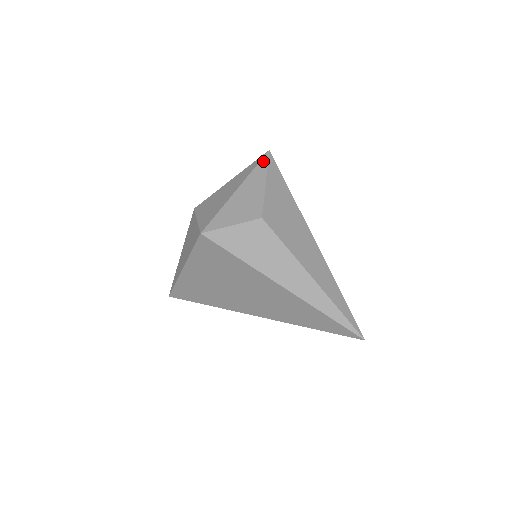
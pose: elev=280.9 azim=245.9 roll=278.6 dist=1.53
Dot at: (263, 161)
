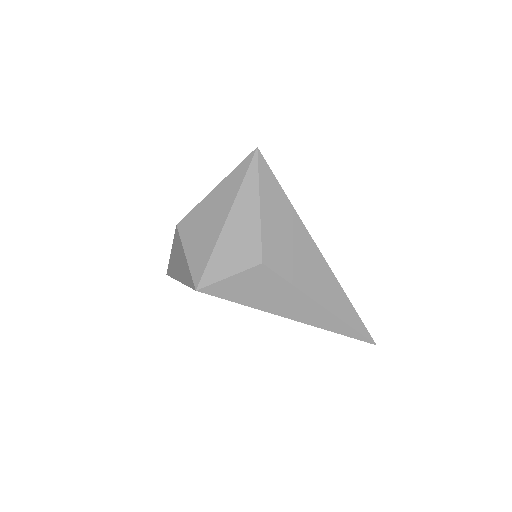
Dot at: (252, 169)
